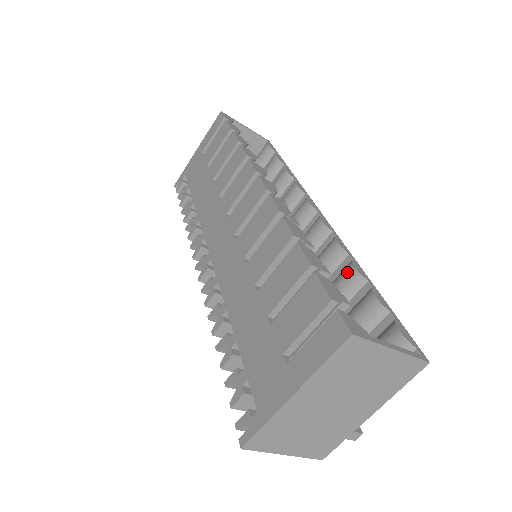
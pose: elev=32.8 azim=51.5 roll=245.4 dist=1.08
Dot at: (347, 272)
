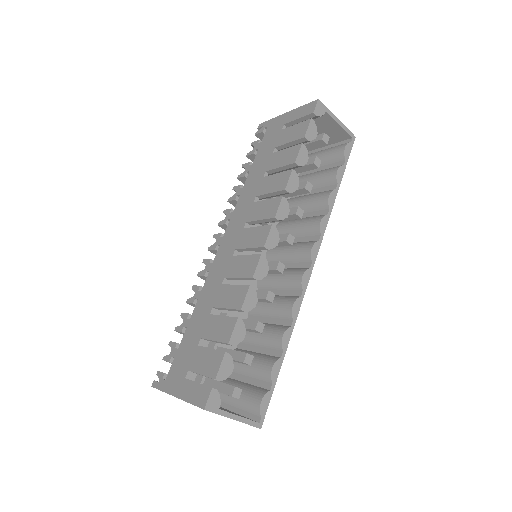
Dot at: (278, 333)
